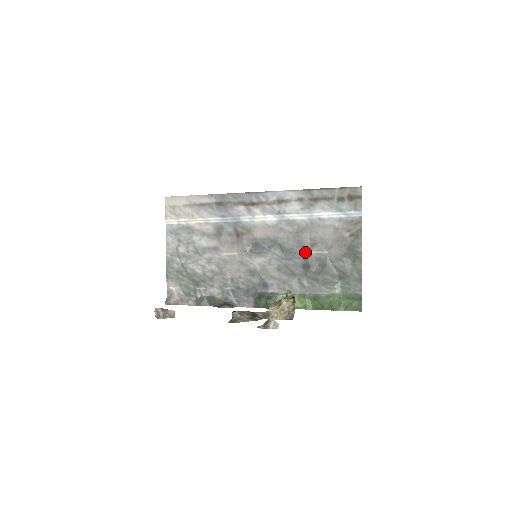
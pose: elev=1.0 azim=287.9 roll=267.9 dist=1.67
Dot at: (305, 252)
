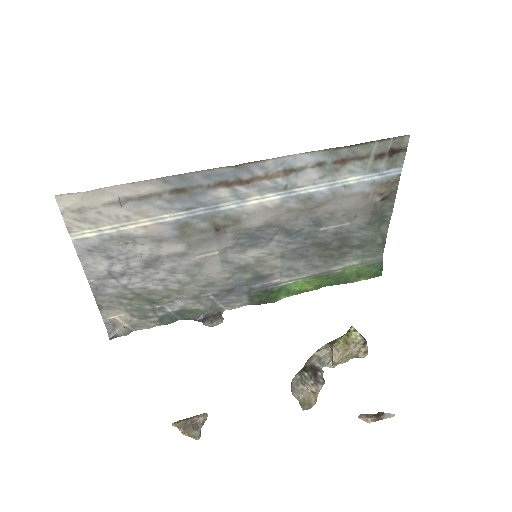
Dot at: (319, 229)
